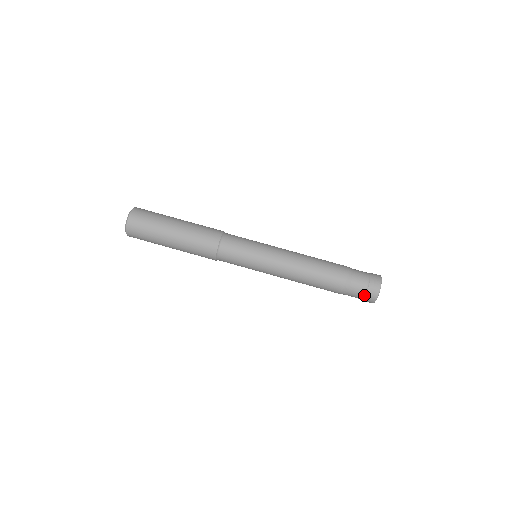
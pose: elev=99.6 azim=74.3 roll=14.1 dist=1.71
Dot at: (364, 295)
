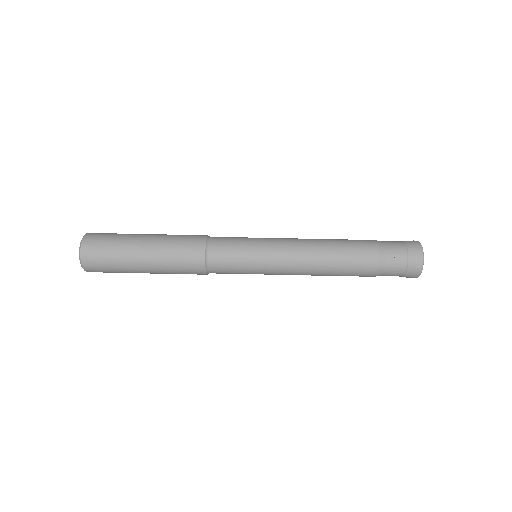
Dot at: (403, 274)
